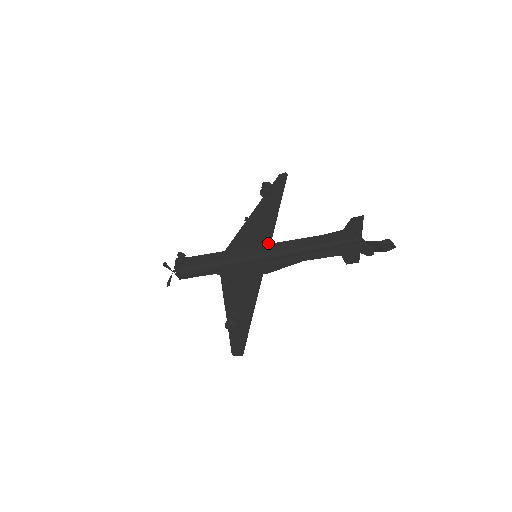
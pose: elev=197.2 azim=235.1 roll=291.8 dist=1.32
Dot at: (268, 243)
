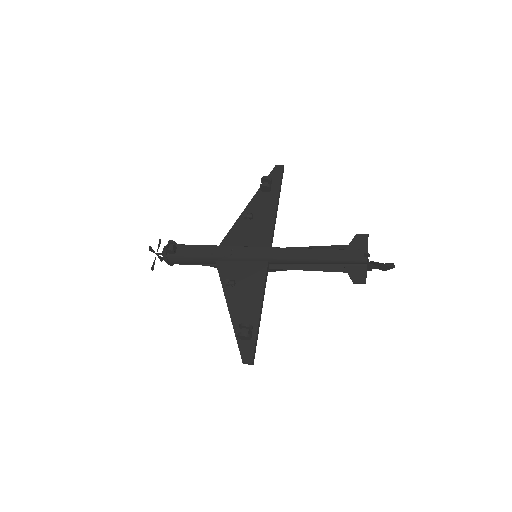
Dot at: (269, 244)
